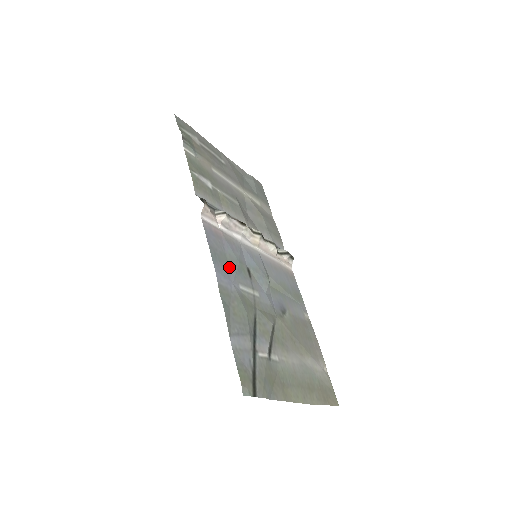
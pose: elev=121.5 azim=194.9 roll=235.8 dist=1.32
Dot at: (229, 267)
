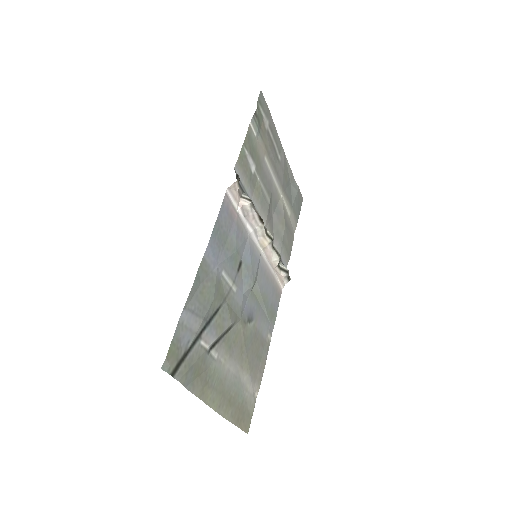
Dot at: (224, 249)
